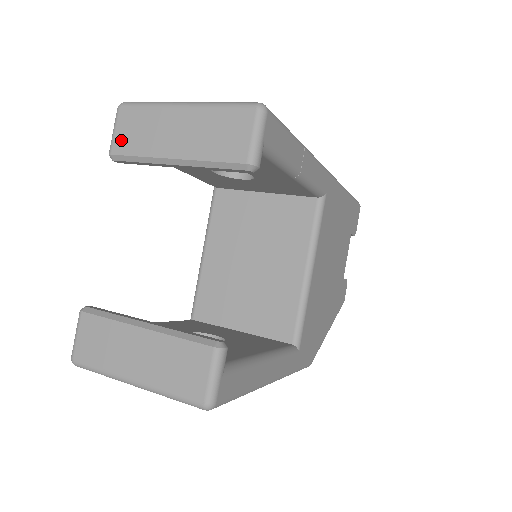
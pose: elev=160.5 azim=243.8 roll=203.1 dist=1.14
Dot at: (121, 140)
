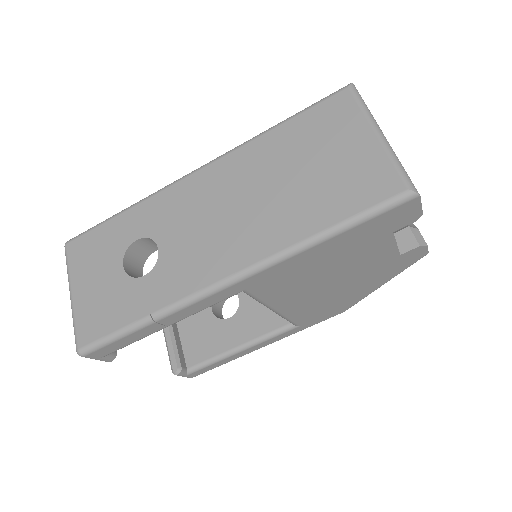
Dot at: occluded
